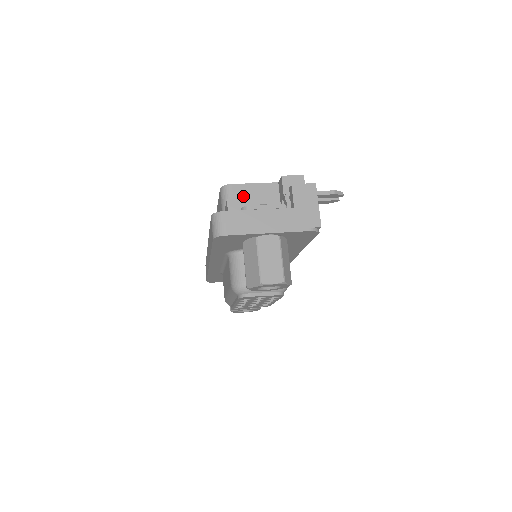
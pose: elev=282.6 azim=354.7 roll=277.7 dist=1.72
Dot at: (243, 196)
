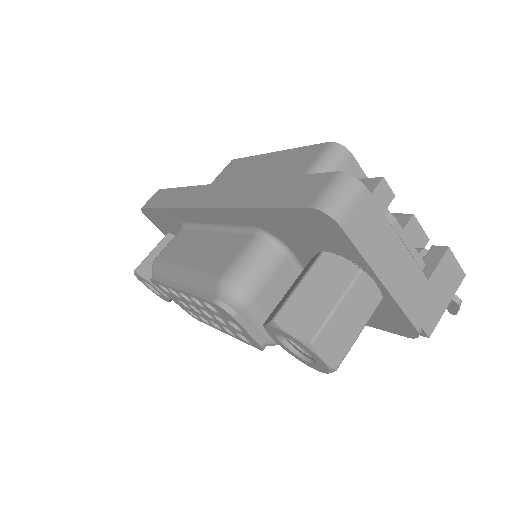
Dot at: occluded
